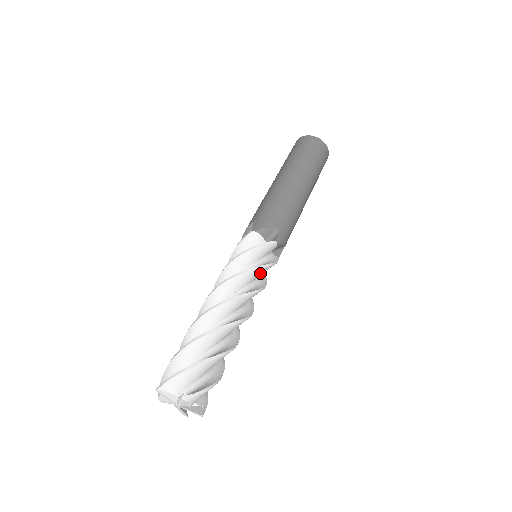
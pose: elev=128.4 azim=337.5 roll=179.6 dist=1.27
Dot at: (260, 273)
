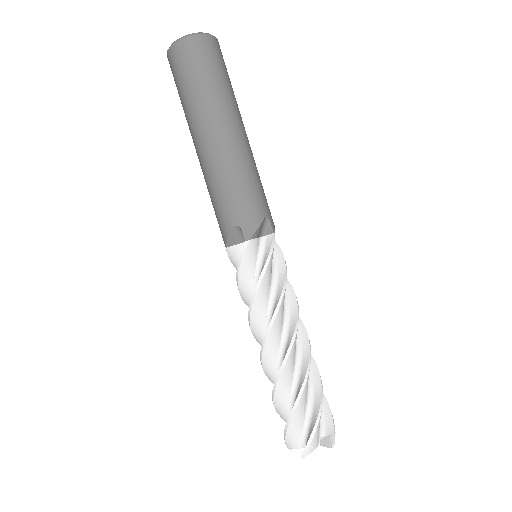
Dot at: (266, 285)
